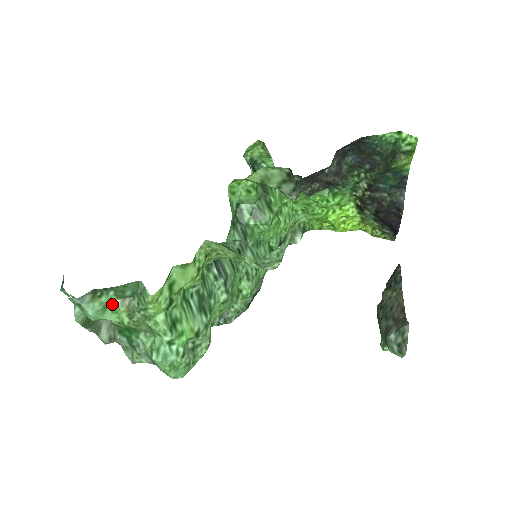
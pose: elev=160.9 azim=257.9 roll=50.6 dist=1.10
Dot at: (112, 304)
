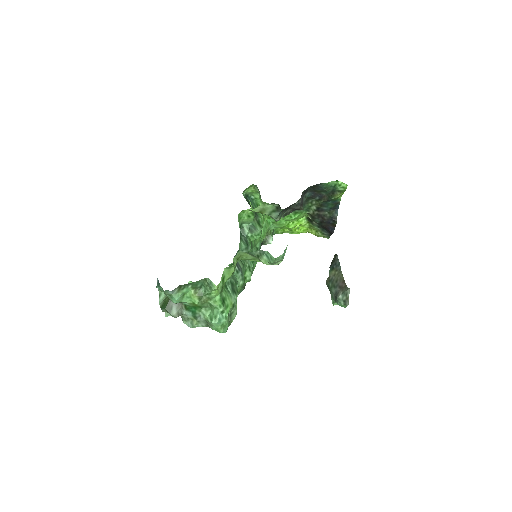
Dot at: (188, 293)
